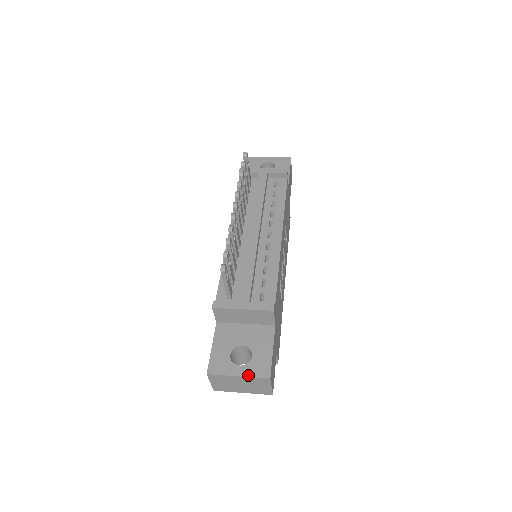
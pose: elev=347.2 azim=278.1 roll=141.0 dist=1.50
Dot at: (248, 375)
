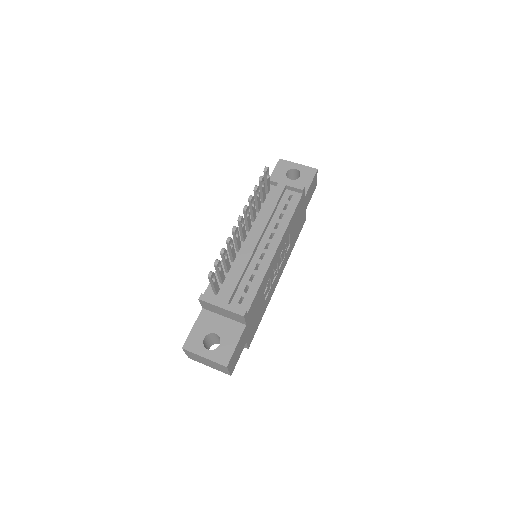
Dot at: (211, 359)
